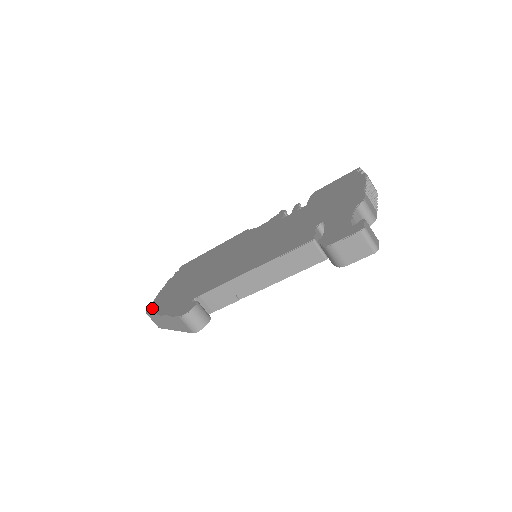
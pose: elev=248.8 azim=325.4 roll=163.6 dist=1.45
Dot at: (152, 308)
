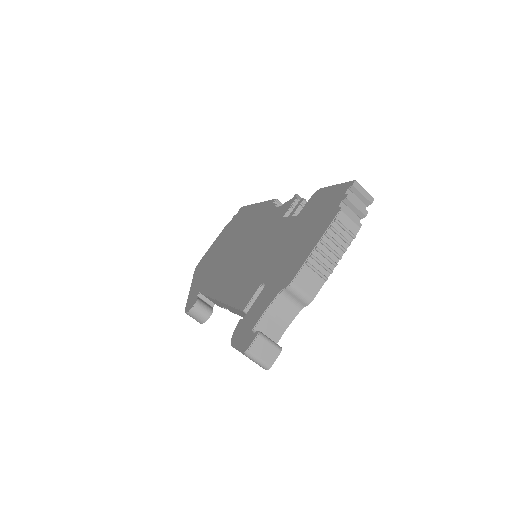
Dot at: (198, 266)
